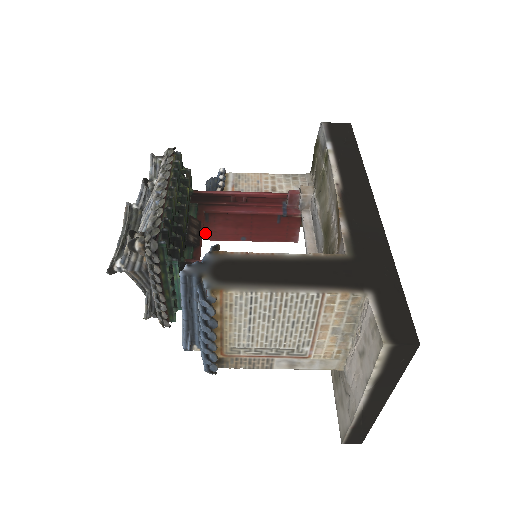
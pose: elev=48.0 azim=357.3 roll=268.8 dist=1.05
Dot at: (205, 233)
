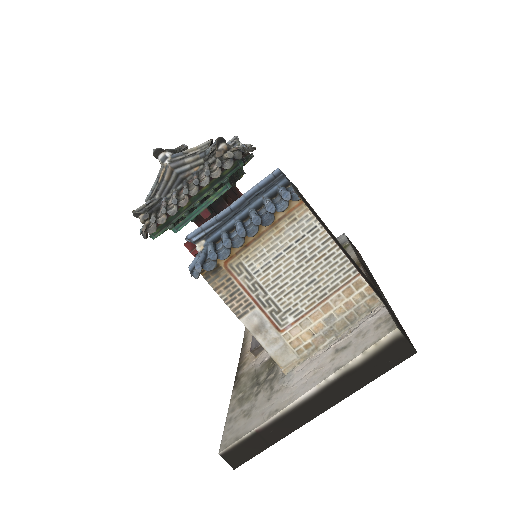
Dot at: occluded
